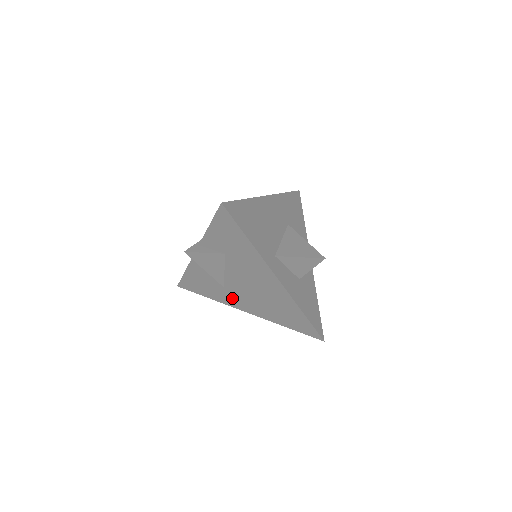
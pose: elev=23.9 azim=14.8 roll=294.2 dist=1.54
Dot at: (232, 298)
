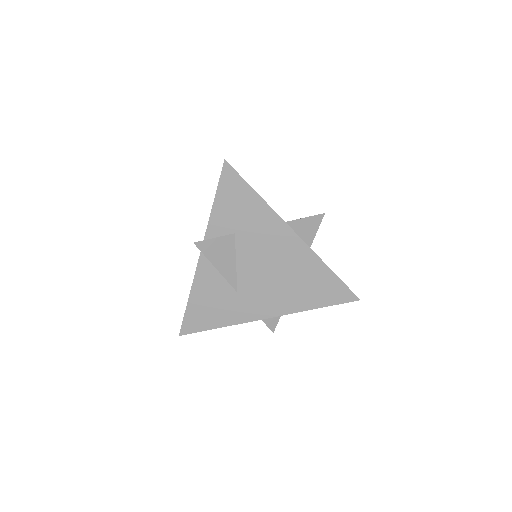
Dot at: (249, 305)
